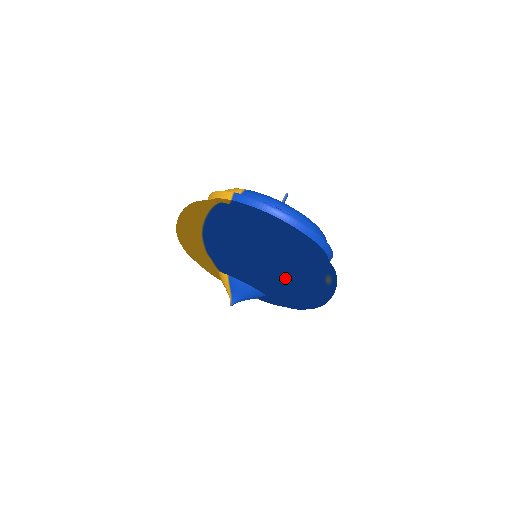
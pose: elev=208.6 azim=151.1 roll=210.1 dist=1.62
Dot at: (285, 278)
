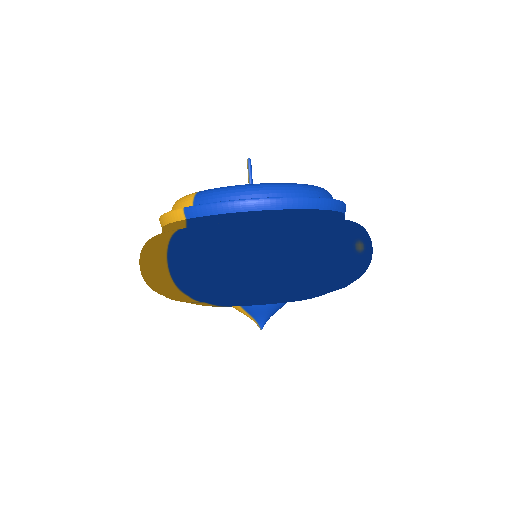
Dot at: (307, 282)
